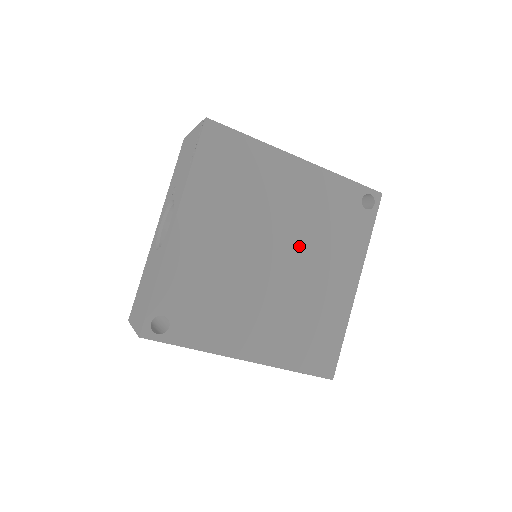
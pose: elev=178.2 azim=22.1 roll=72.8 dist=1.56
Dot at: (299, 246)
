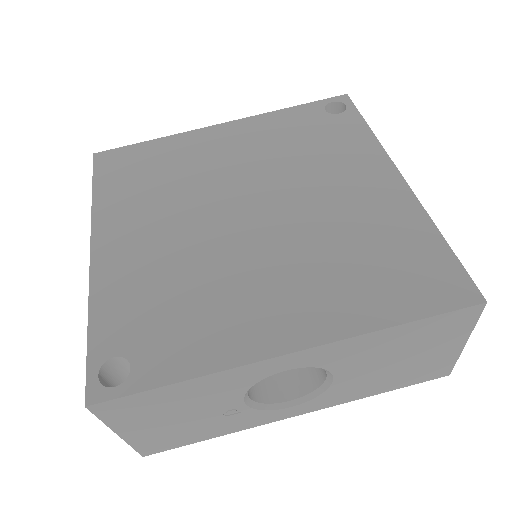
Dot at: (276, 185)
